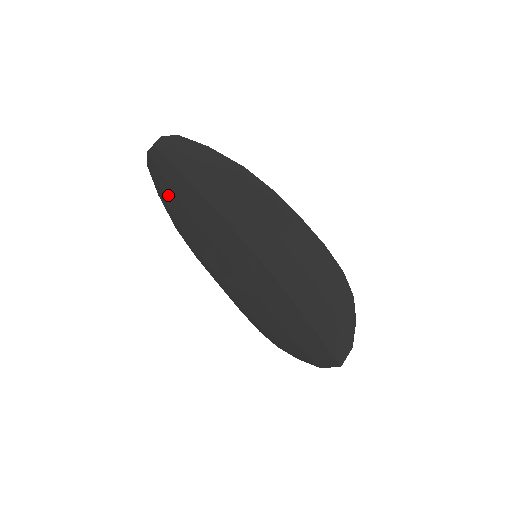
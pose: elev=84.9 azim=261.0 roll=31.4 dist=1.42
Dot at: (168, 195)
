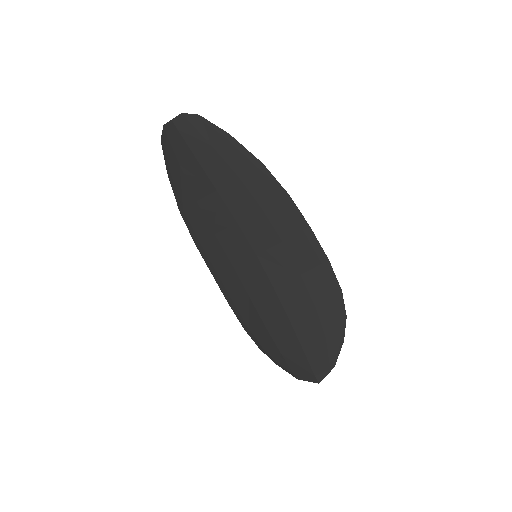
Dot at: (177, 175)
